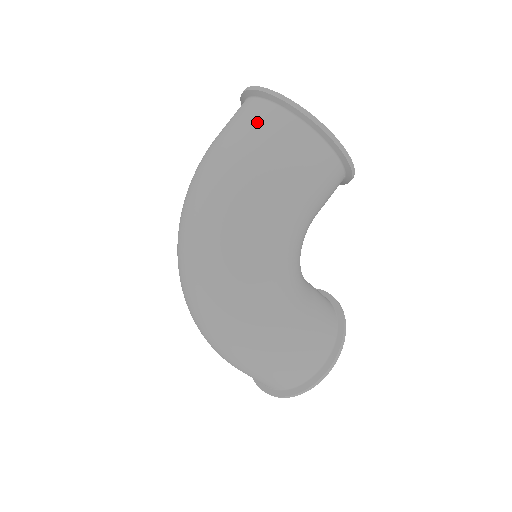
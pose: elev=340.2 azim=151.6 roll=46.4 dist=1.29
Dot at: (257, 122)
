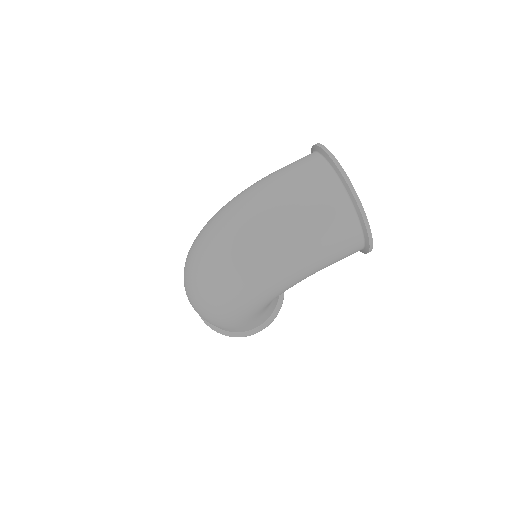
Dot at: (332, 212)
